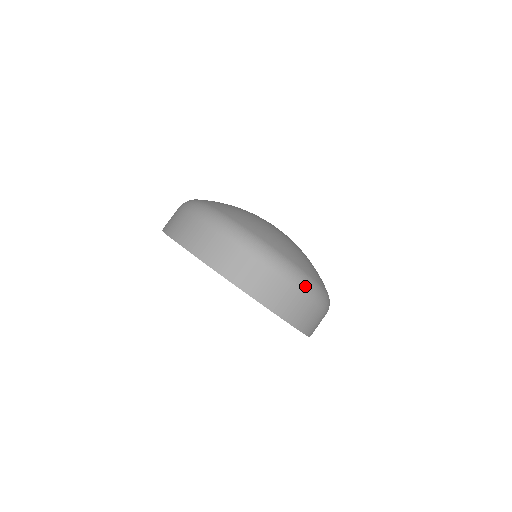
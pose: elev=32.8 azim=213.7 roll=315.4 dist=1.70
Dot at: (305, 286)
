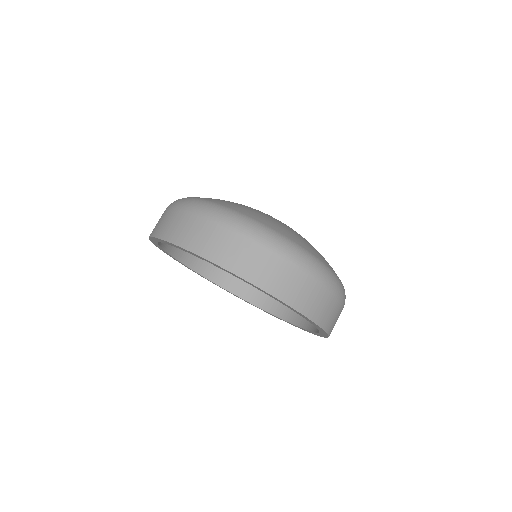
Dot at: (302, 260)
